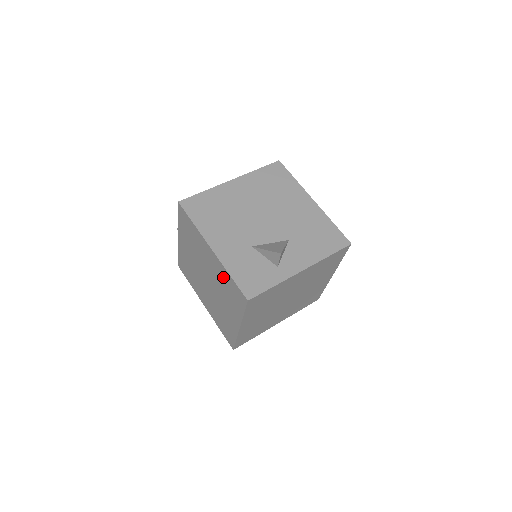
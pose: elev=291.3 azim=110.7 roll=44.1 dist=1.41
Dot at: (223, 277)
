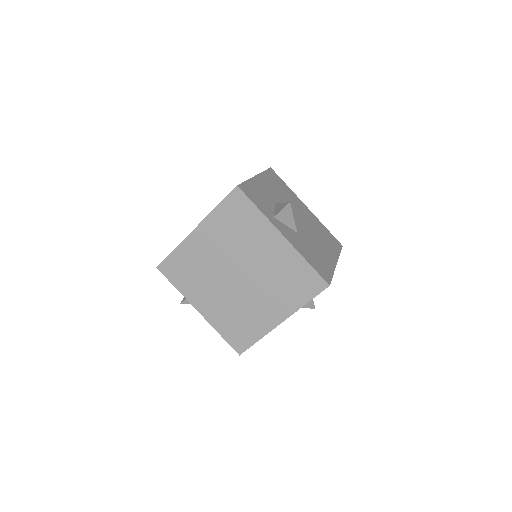
Dot at: occluded
